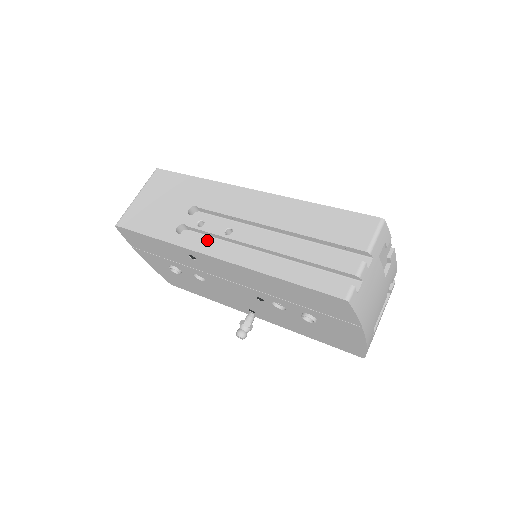
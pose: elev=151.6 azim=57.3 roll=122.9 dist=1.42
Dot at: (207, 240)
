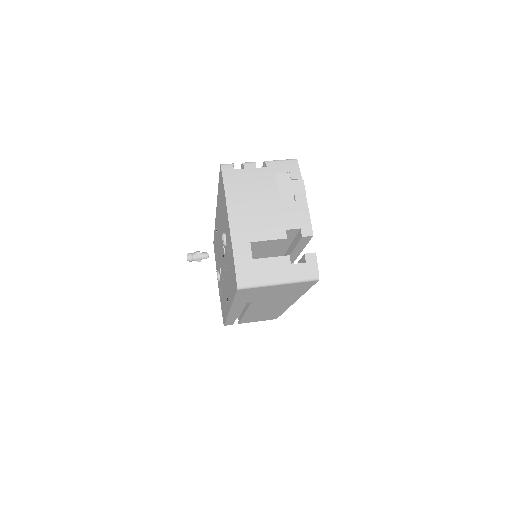
Dot at: occluded
